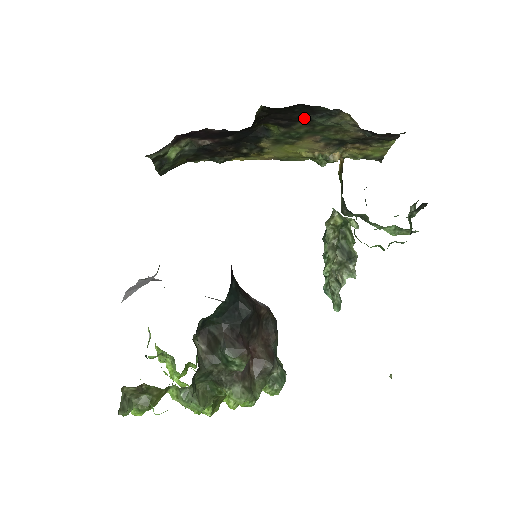
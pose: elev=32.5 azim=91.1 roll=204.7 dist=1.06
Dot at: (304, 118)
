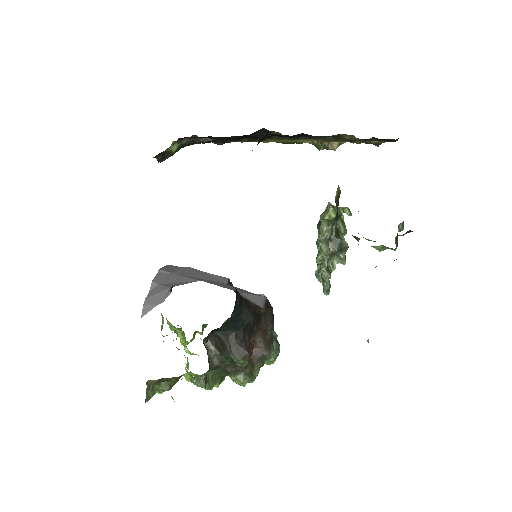
Dot at: (305, 136)
